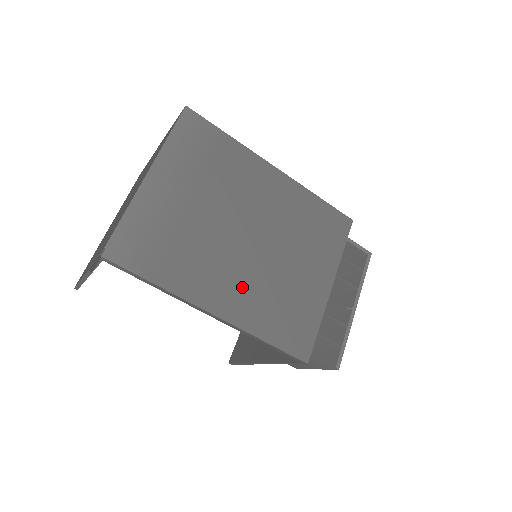
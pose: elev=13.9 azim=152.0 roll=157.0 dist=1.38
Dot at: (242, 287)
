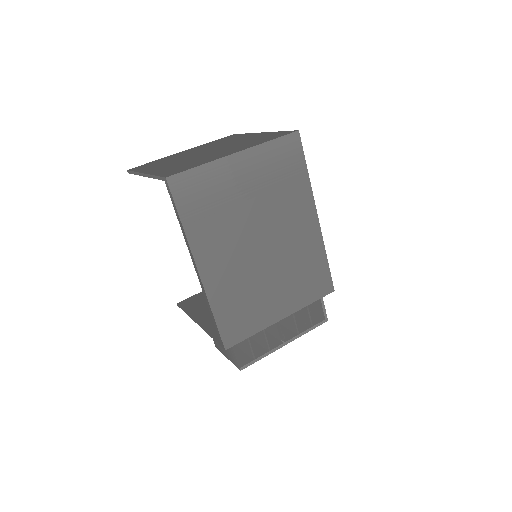
Dot at: (230, 270)
